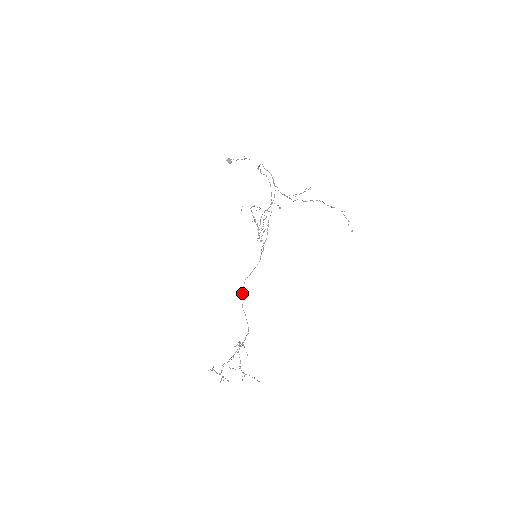
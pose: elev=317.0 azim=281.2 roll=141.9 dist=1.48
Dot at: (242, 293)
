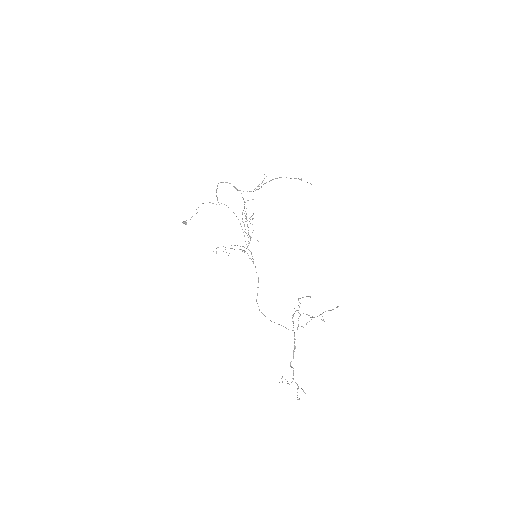
Dot at: (261, 312)
